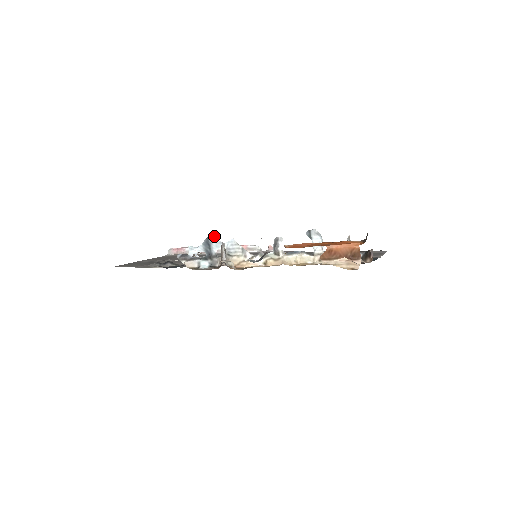
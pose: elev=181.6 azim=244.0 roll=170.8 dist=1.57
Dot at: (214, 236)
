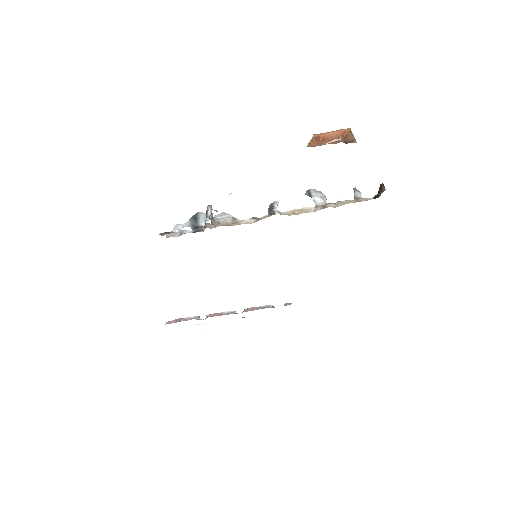
Dot at: (203, 213)
